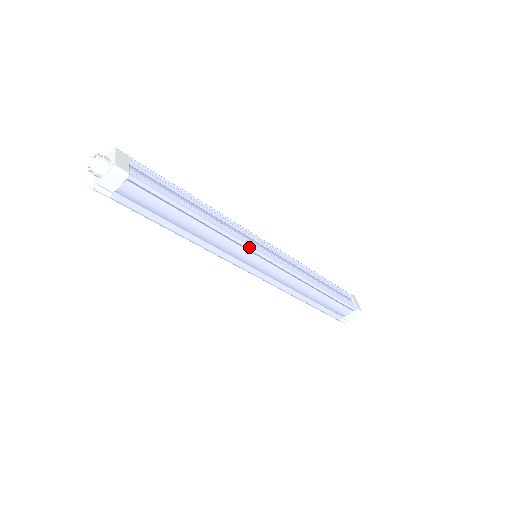
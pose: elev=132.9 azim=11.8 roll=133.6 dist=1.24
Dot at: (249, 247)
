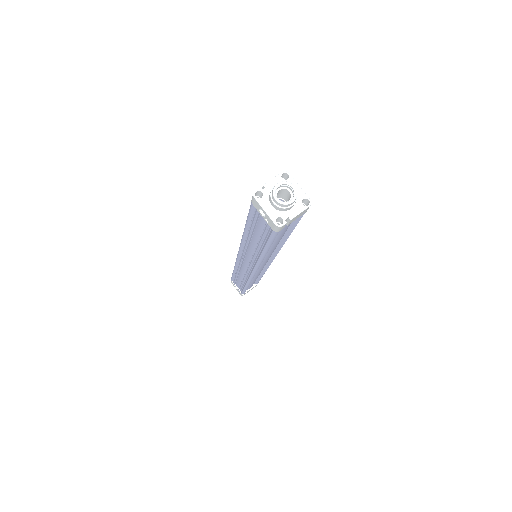
Dot at: (277, 253)
